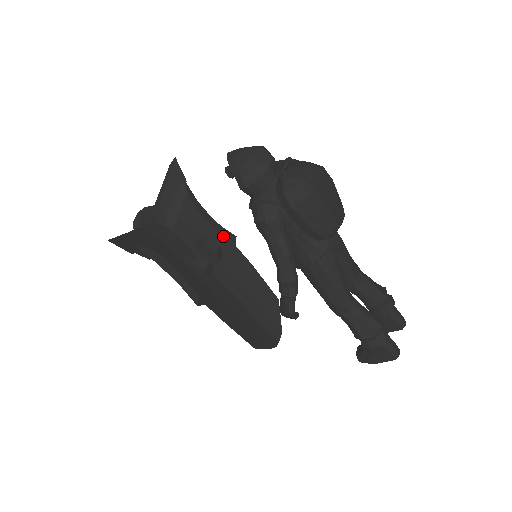
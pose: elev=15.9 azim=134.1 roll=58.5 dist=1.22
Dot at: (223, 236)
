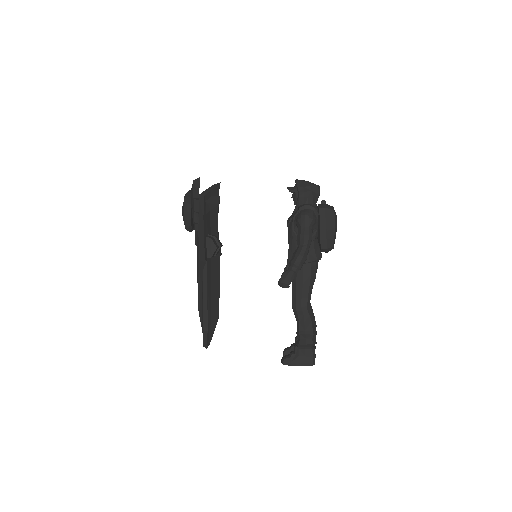
Dot at: occluded
